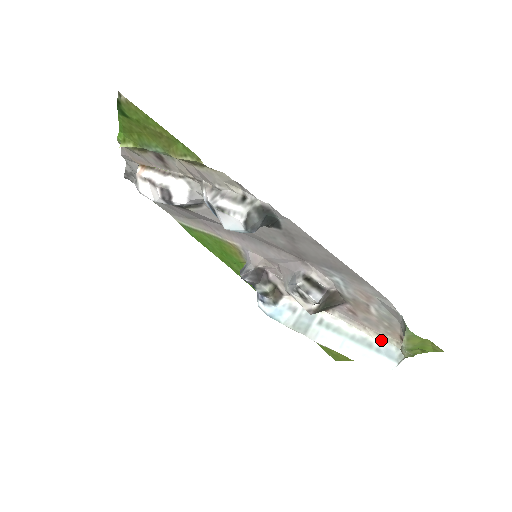
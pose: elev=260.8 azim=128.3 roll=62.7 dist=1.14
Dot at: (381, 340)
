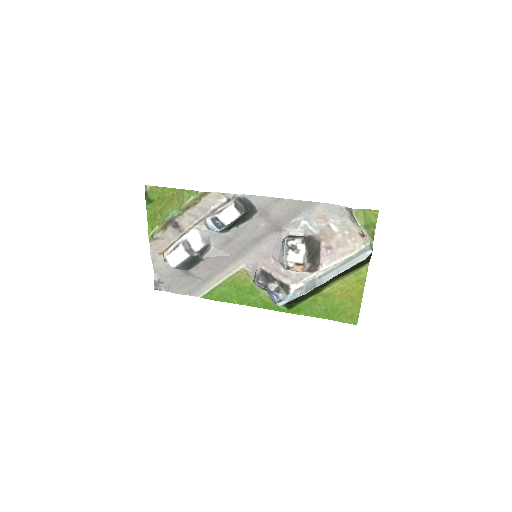
Dot at: (356, 252)
